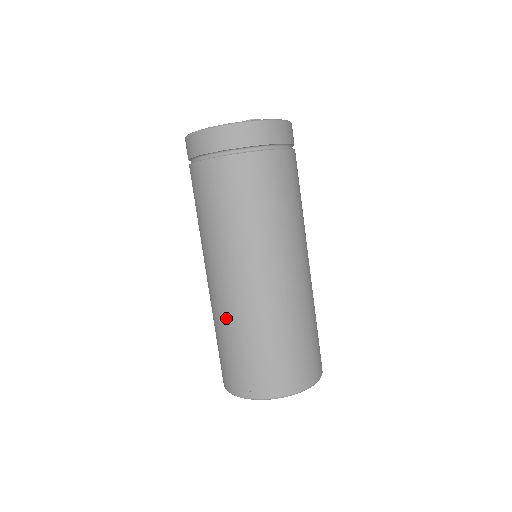
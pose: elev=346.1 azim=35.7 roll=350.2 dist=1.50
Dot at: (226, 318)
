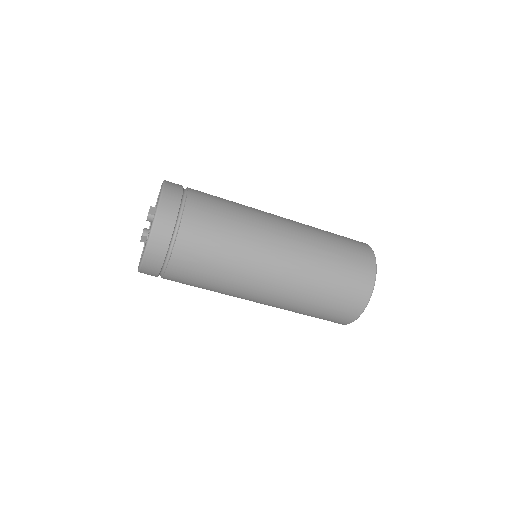
Dot at: (292, 306)
